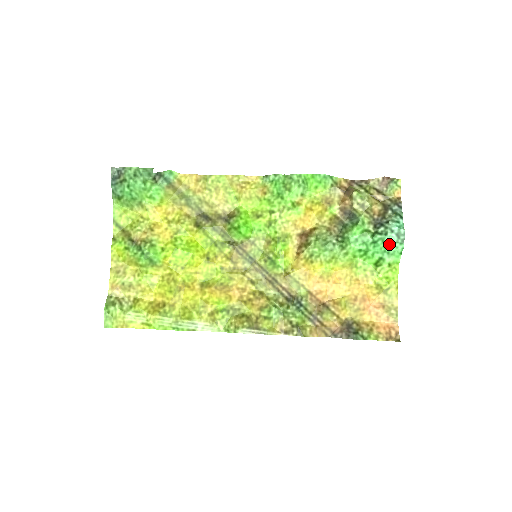
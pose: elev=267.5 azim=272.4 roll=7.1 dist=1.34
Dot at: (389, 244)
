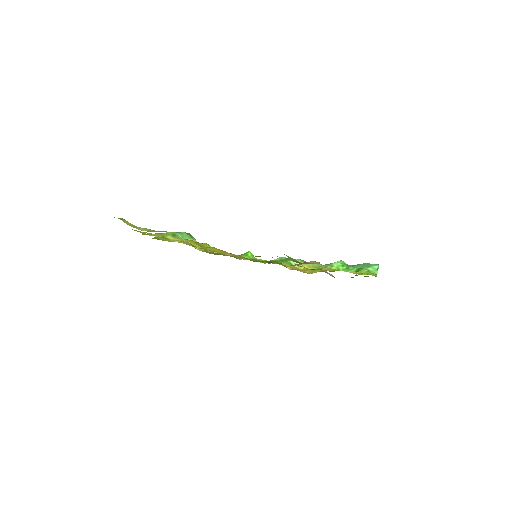
Dot at: (367, 264)
